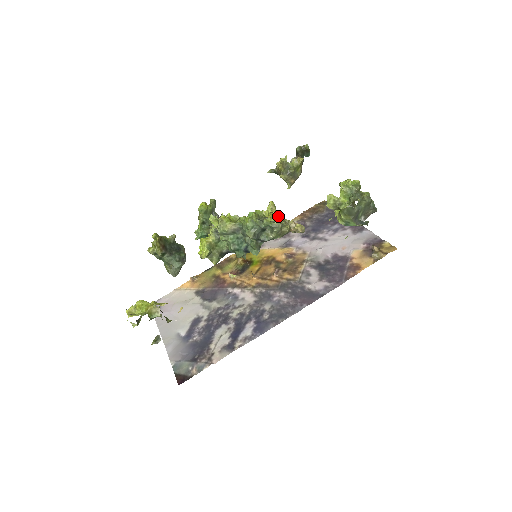
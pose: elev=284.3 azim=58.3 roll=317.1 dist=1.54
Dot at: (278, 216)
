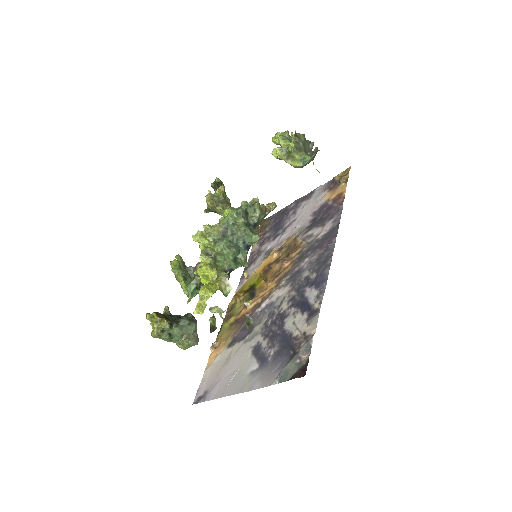
Dot at: occluded
